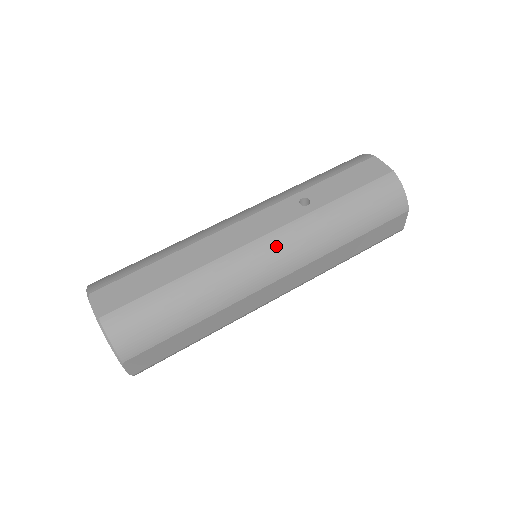
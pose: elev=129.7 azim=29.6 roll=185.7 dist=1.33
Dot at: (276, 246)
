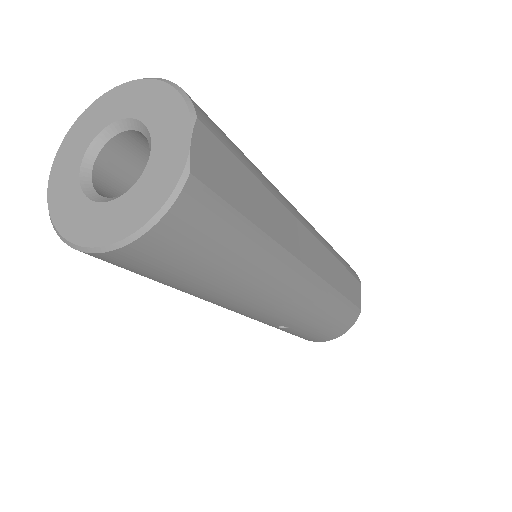
Dot at: occluded
